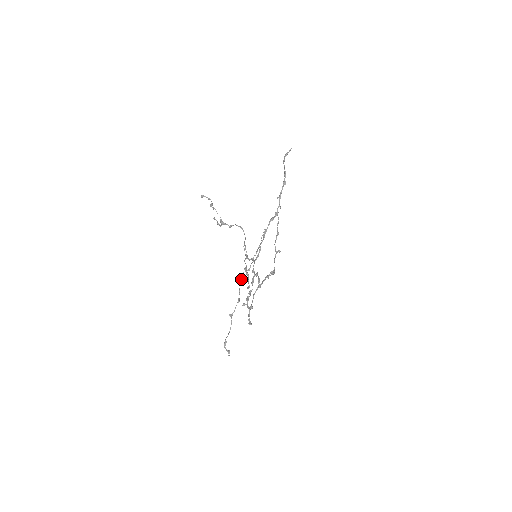
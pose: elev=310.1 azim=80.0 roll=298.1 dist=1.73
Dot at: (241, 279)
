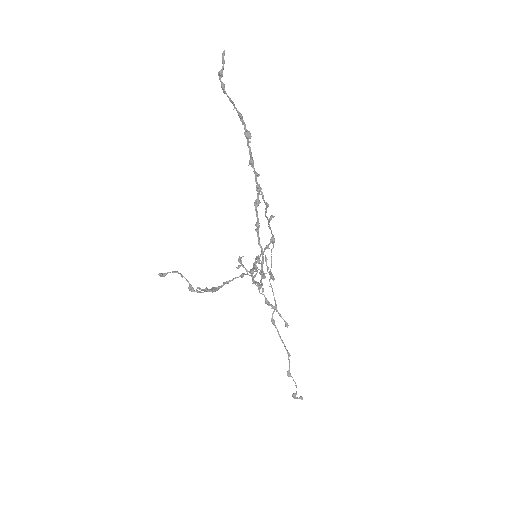
Dot at: (276, 328)
